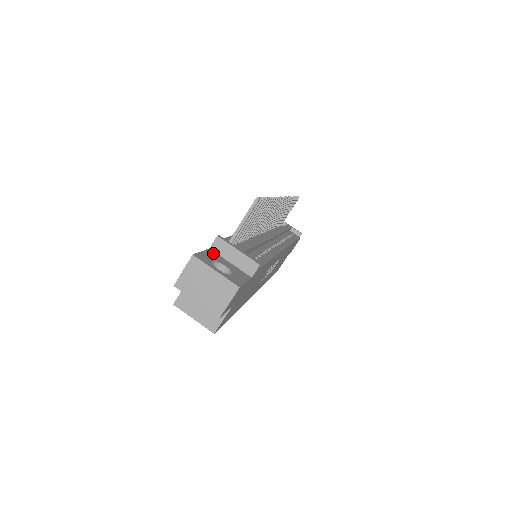
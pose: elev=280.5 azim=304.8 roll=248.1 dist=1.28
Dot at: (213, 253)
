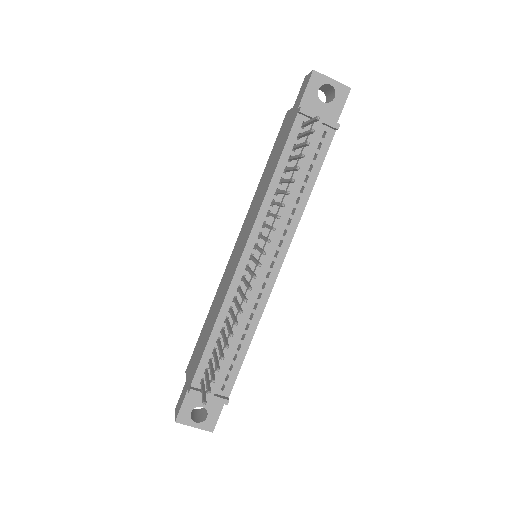
Dot at: (191, 395)
